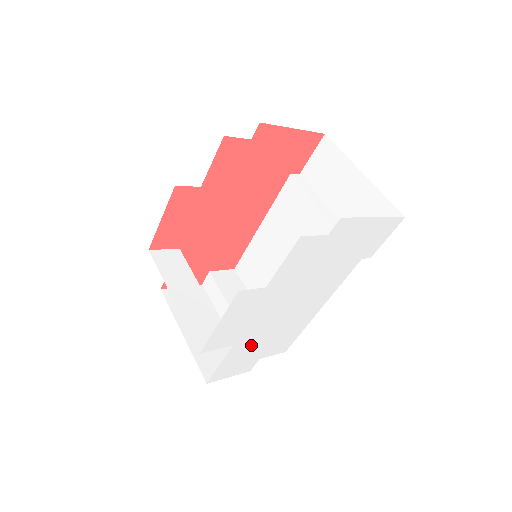
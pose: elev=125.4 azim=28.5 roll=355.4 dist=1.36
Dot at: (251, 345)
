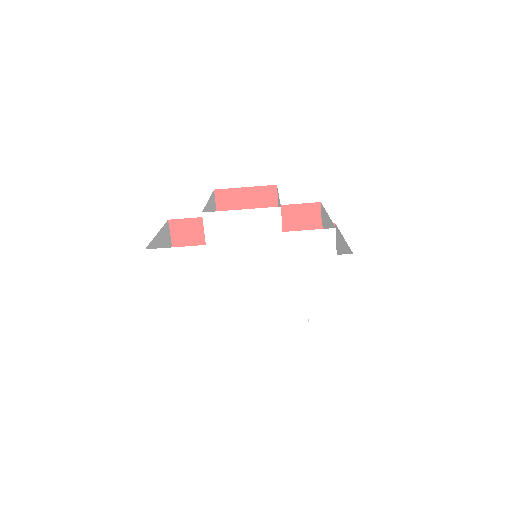
Dot at: (201, 268)
